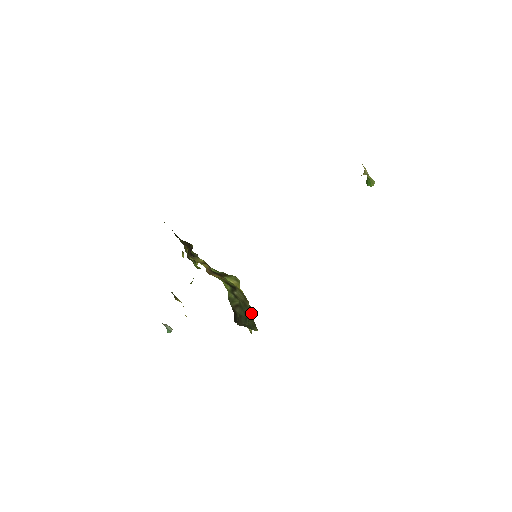
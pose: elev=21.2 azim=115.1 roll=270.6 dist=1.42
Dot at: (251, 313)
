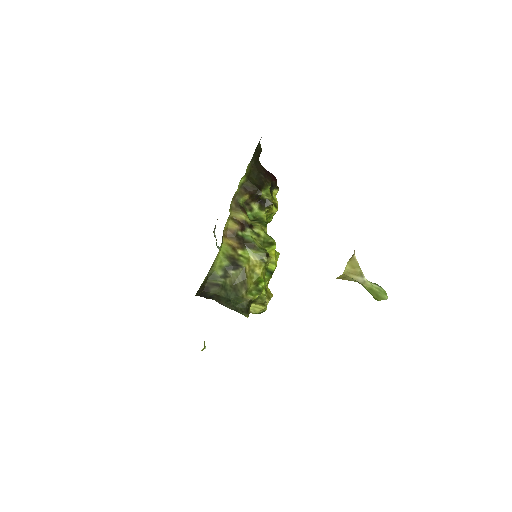
Dot at: (246, 299)
